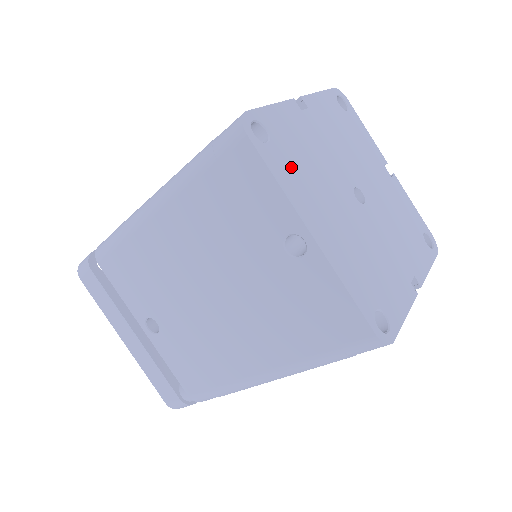
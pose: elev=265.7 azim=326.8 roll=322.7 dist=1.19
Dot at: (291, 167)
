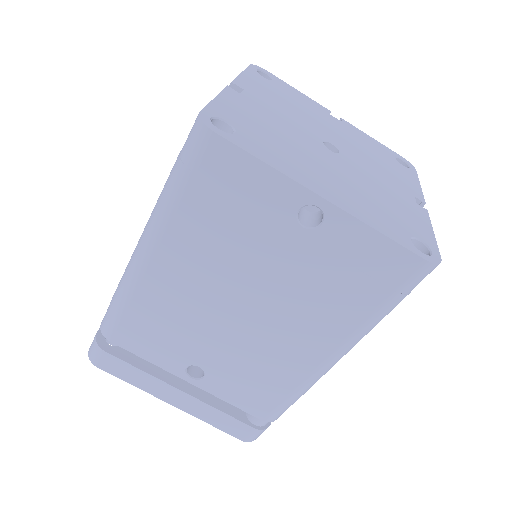
Dot at: (267, 146)
